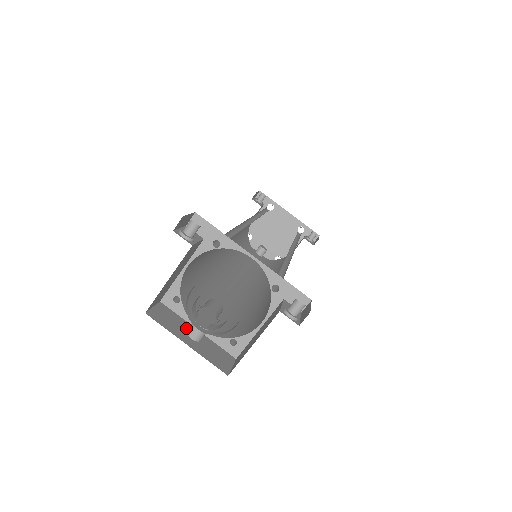
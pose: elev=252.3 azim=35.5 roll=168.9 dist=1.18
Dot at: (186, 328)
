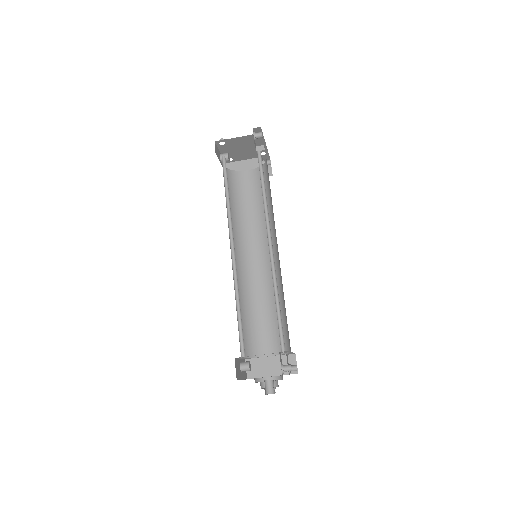
Dot at: (240, 365)
